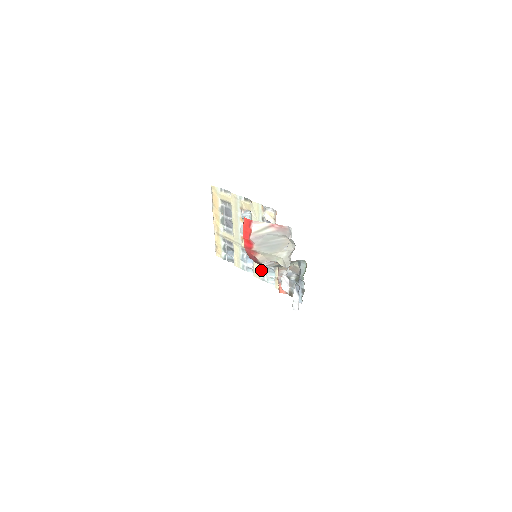
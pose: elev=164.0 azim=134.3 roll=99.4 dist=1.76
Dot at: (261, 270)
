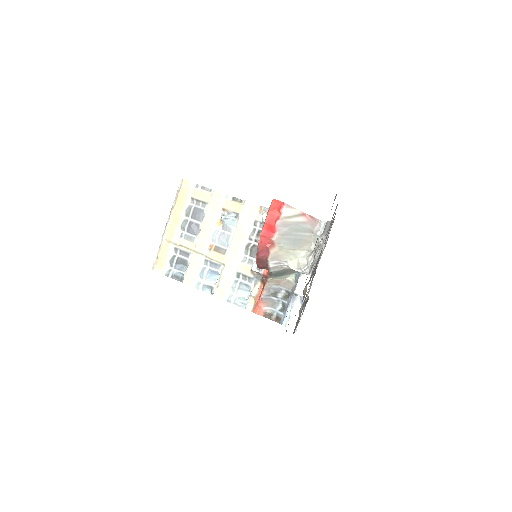
Dot at: (230, 287)
